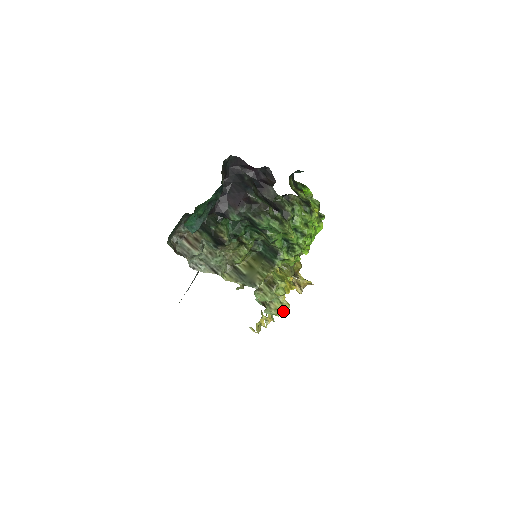
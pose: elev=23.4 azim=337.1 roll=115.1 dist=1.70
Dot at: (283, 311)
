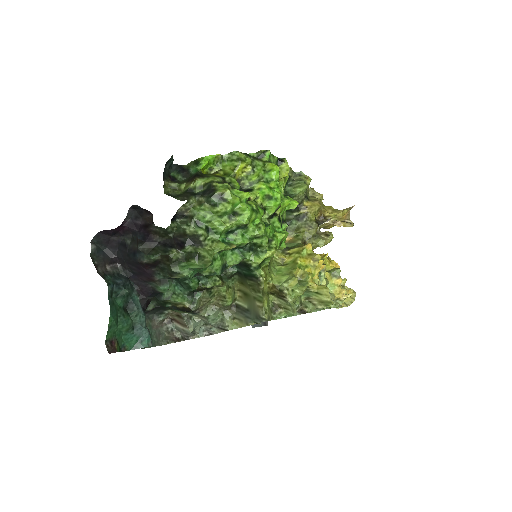
Dot at: (326, 301)
